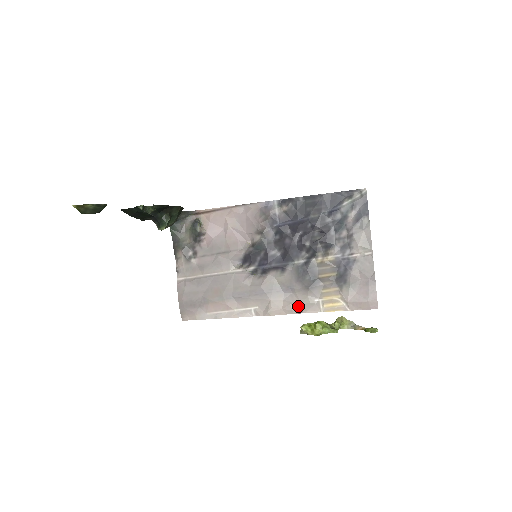
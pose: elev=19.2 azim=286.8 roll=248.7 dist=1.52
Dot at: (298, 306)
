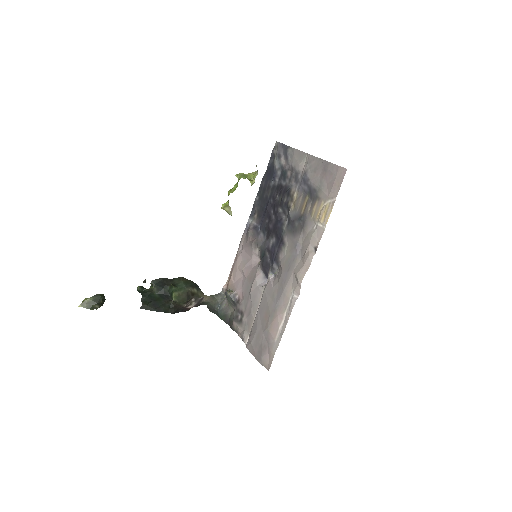
Dot at: (310, 248)
